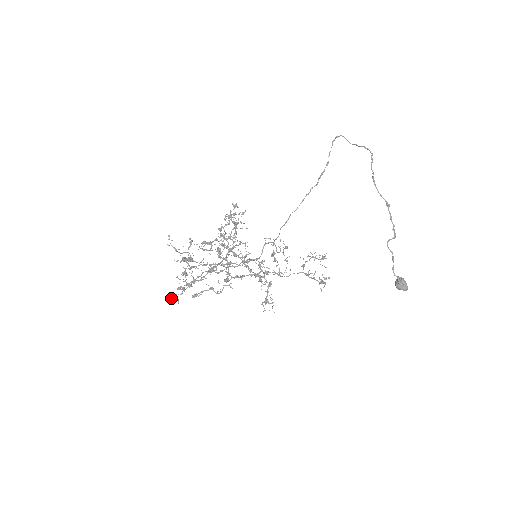
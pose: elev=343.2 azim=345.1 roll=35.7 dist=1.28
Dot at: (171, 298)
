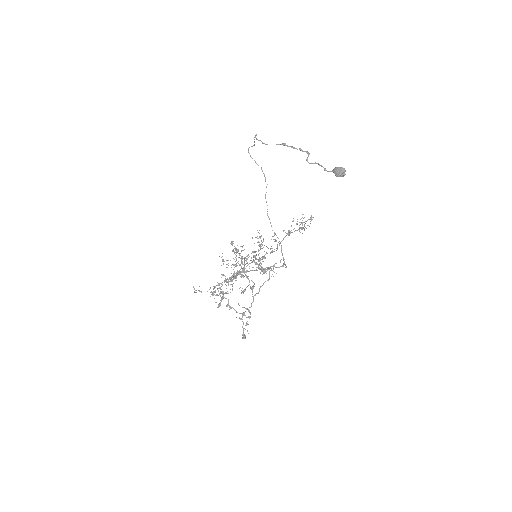
Dot at: (243, 334)
